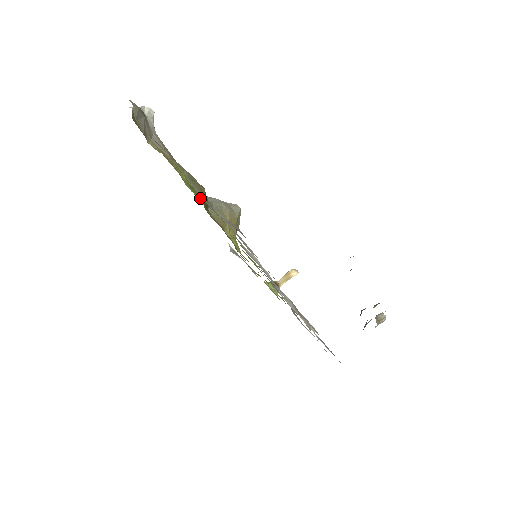
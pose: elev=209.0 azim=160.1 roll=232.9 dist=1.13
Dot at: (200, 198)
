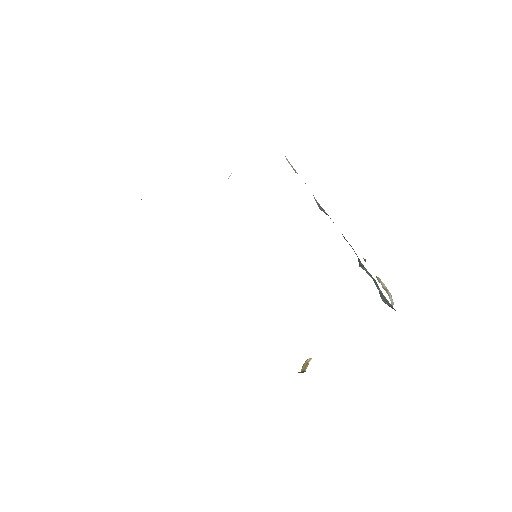
Dot at: occluded
